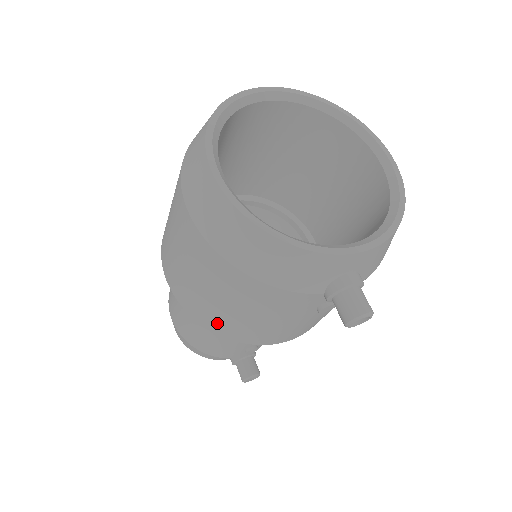
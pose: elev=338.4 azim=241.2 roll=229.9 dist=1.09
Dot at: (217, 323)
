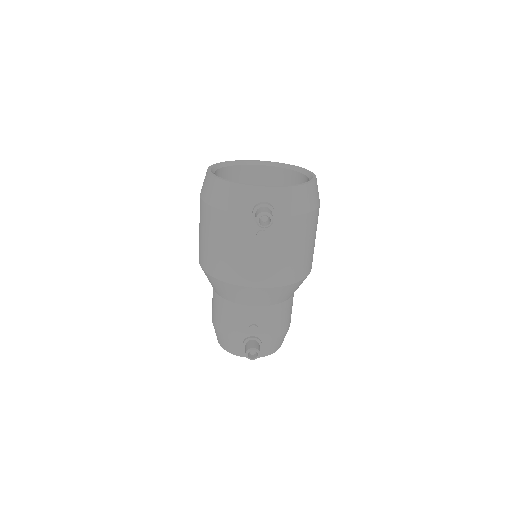
Dot at: (213, 265)
